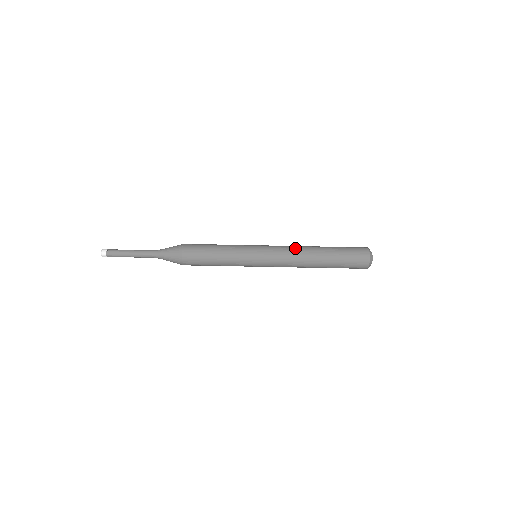
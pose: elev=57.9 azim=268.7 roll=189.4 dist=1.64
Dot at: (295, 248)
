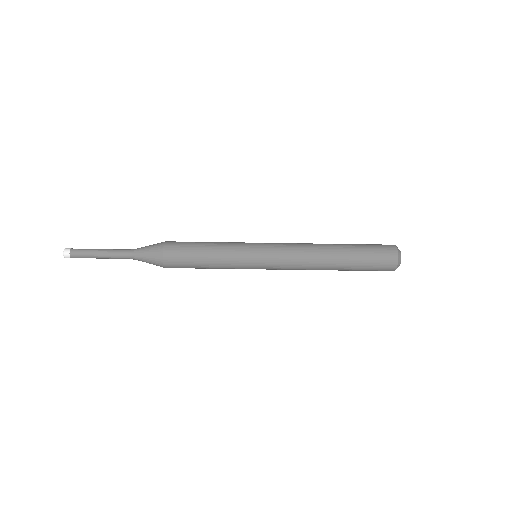
Dot at: (304, 244)
